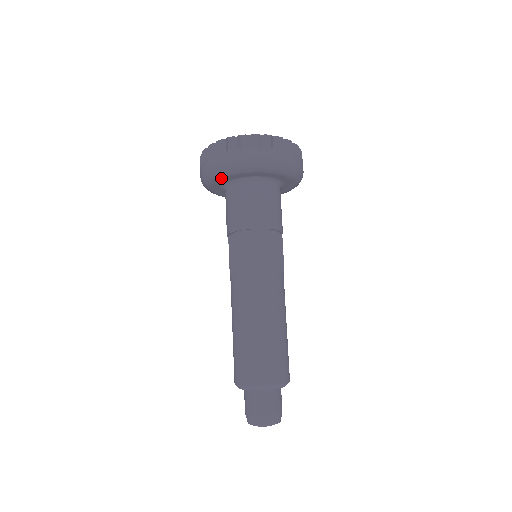
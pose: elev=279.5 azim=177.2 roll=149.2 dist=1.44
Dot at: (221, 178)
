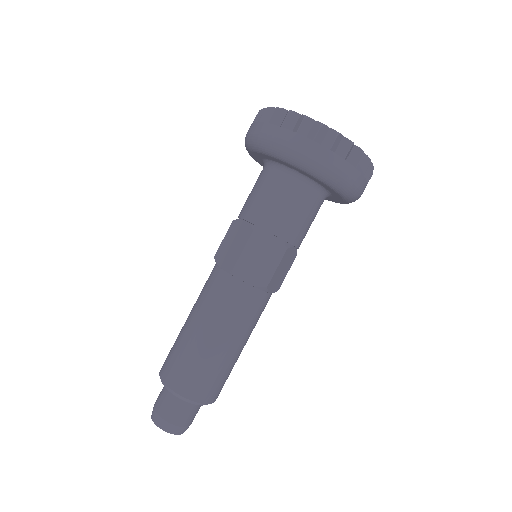
Dot at: (254, 152)
